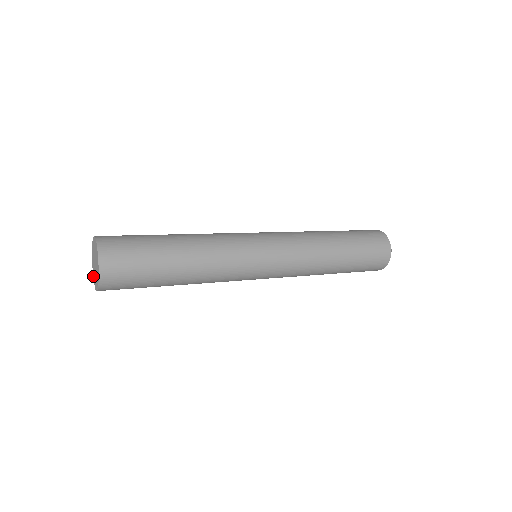
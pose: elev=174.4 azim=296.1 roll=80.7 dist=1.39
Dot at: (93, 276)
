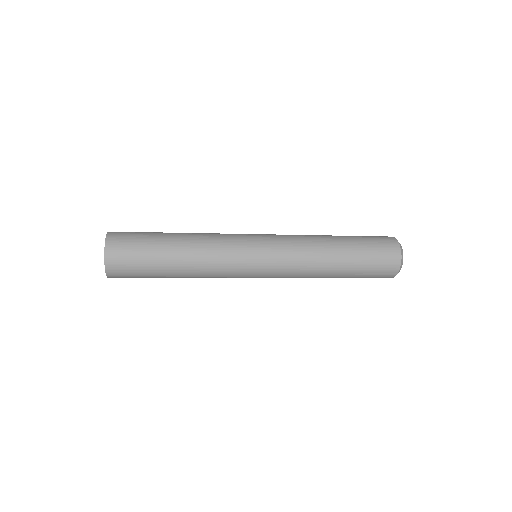
Dot at: occluded
